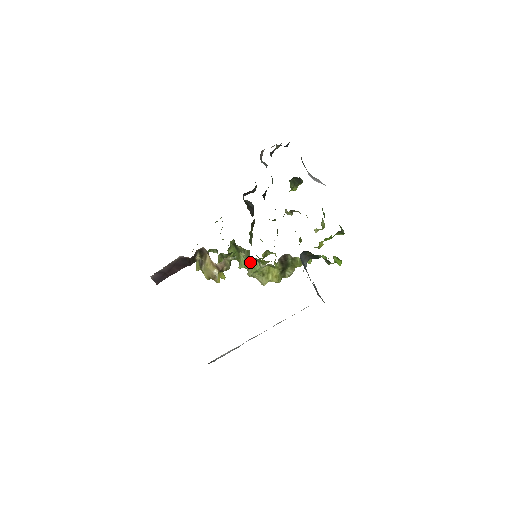
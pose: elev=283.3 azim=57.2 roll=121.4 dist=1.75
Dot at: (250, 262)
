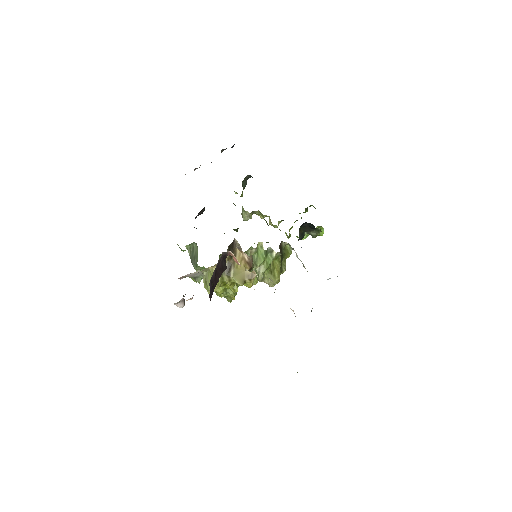
Dot at: (265, 254)
